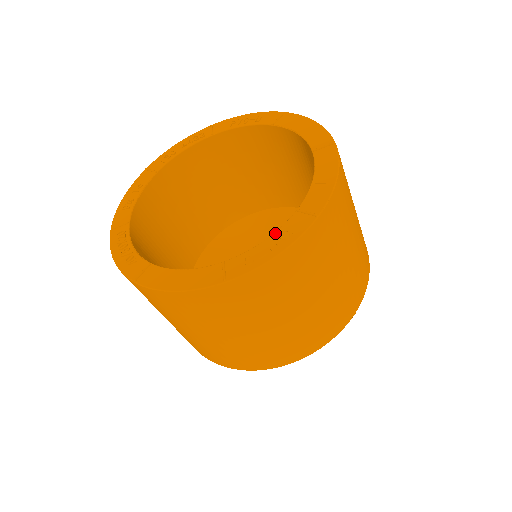
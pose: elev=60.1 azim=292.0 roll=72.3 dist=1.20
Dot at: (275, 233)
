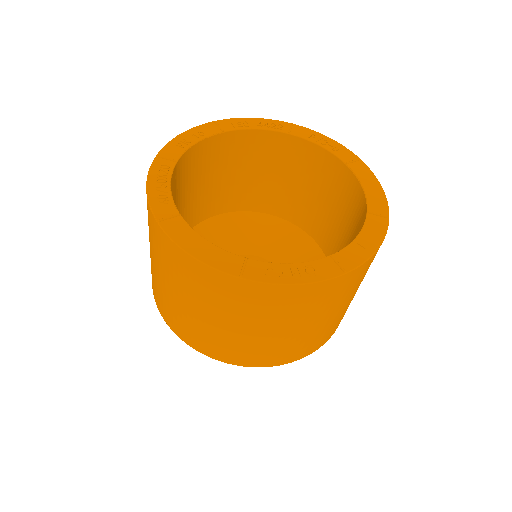
Dot at: (303, 263)
